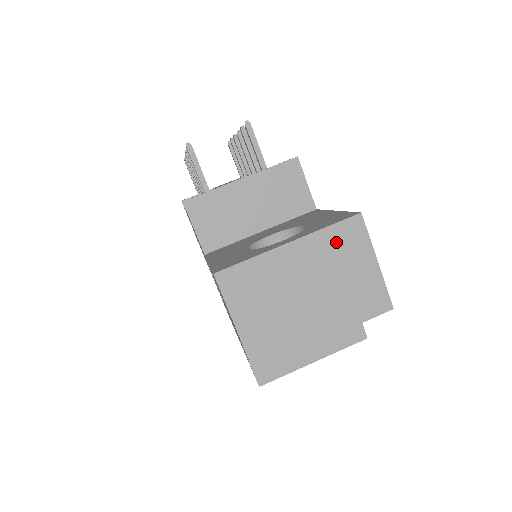
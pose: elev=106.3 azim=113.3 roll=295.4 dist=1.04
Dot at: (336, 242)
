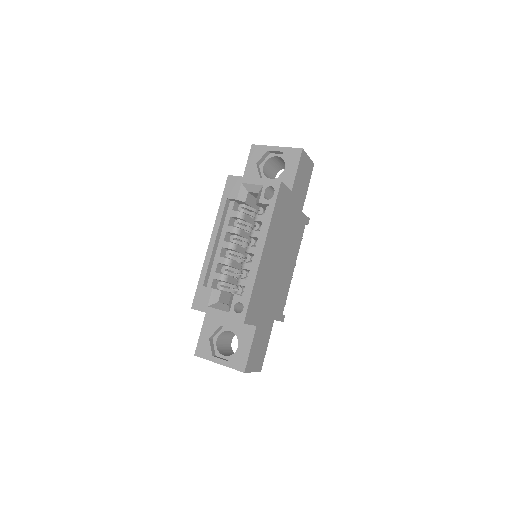
Dot at: occluded
